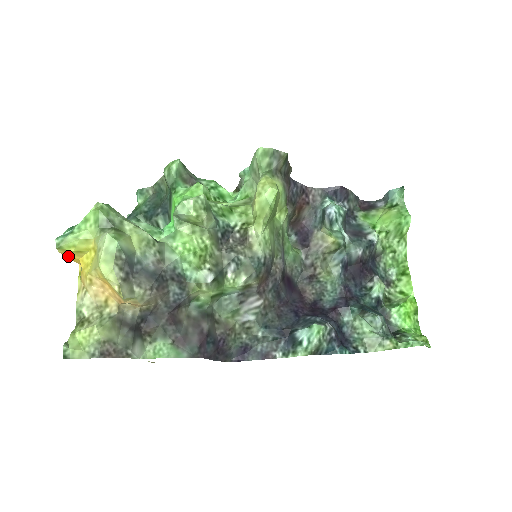
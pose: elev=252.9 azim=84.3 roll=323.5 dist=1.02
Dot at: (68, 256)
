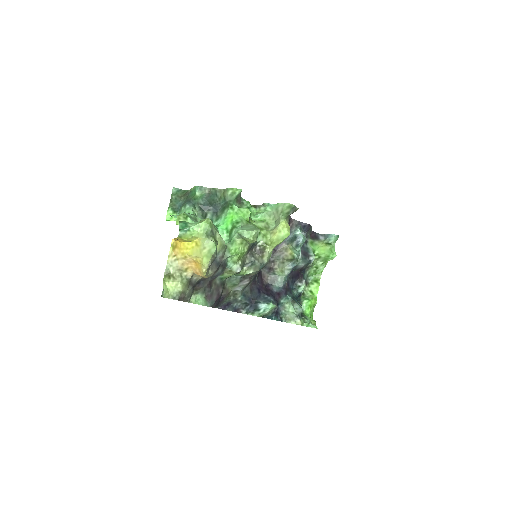
Dot at: (178, 239)
